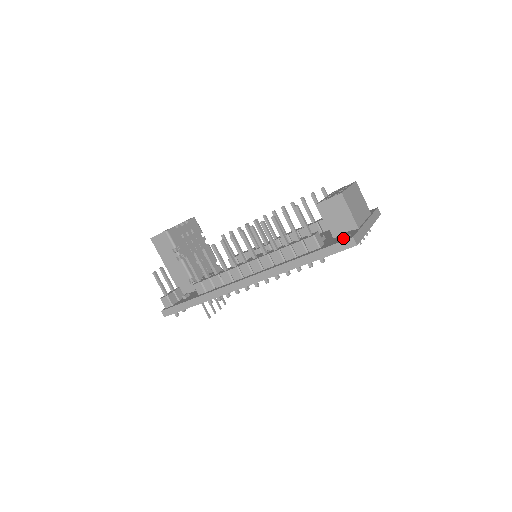
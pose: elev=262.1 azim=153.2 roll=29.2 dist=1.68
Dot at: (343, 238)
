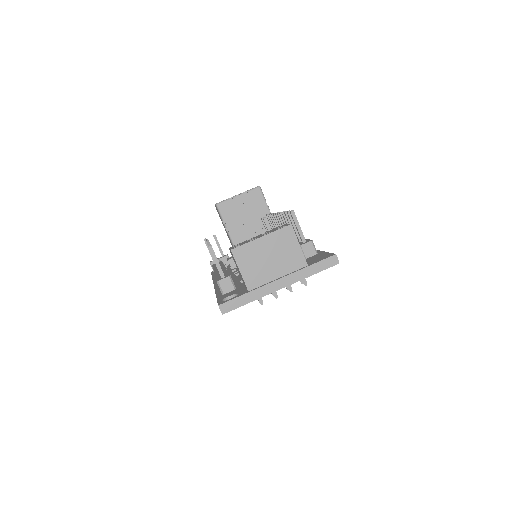
Dot at: occluded
